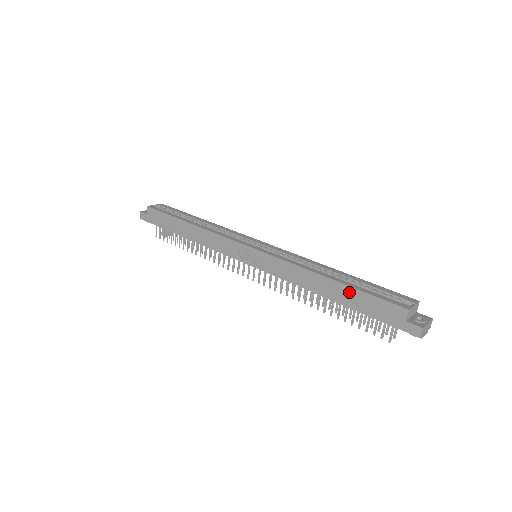
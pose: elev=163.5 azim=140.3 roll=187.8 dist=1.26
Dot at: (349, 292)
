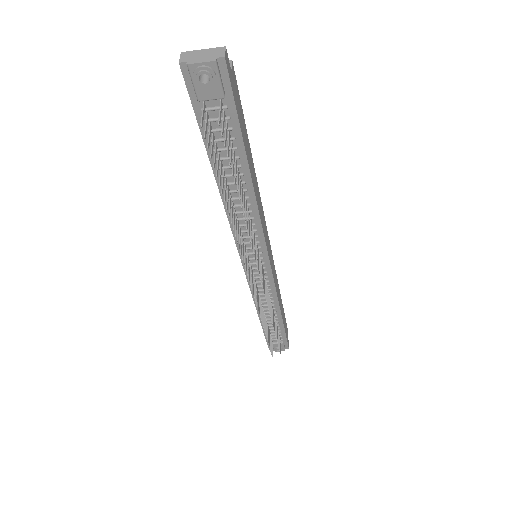
Dot at: occluded
